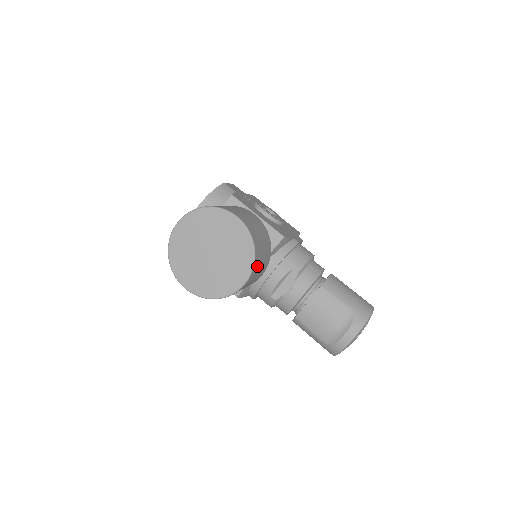
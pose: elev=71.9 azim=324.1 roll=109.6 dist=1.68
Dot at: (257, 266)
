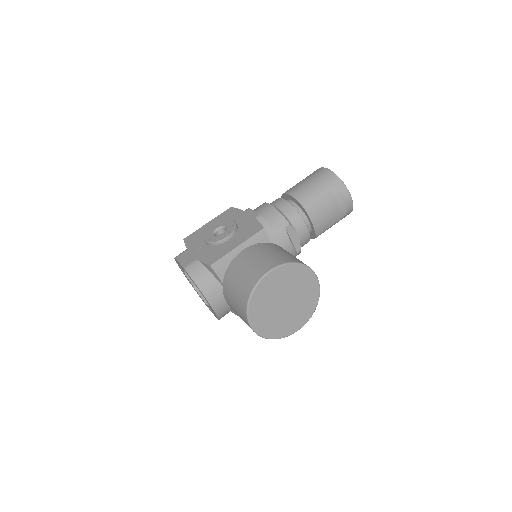
Dot at: occluded
